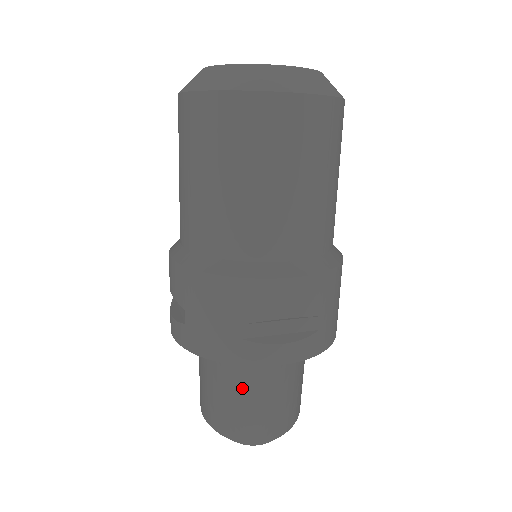
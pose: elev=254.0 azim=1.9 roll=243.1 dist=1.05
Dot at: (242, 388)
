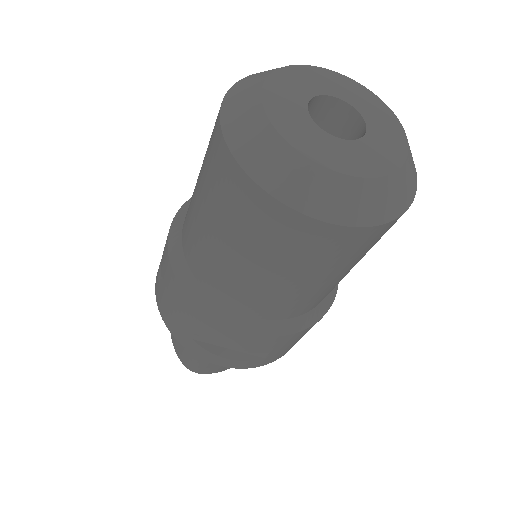
Dot at: occluded
